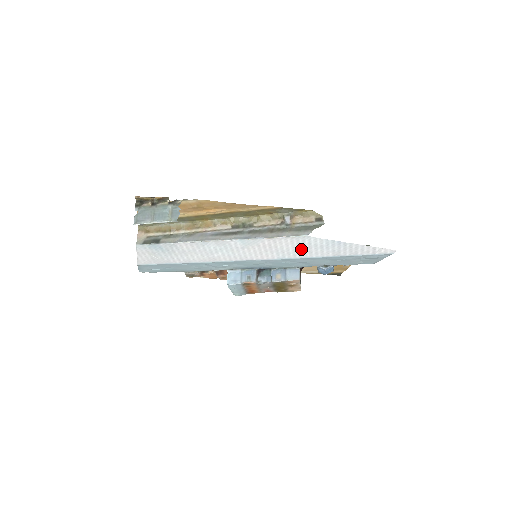
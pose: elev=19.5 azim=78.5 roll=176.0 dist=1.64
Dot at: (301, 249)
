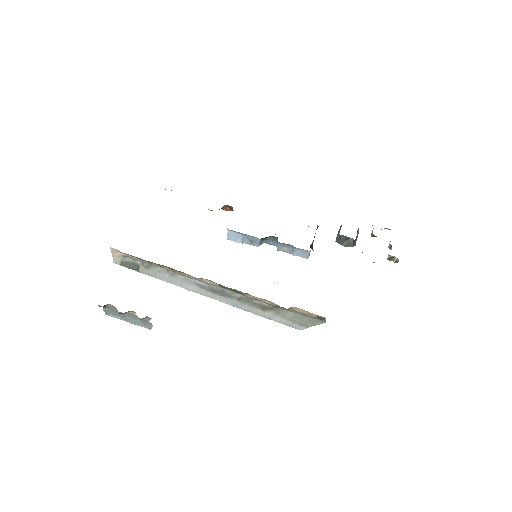
Dot at: occluded
